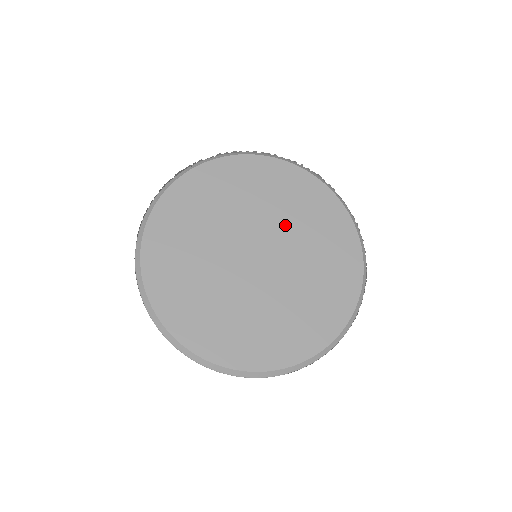
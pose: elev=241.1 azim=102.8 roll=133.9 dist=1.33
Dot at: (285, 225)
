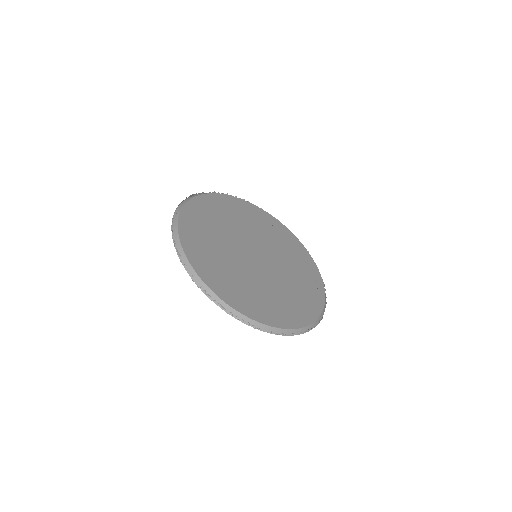
Dot at: (268, 241)
